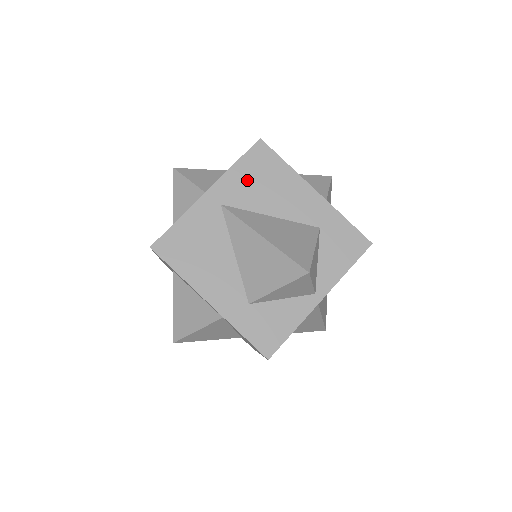
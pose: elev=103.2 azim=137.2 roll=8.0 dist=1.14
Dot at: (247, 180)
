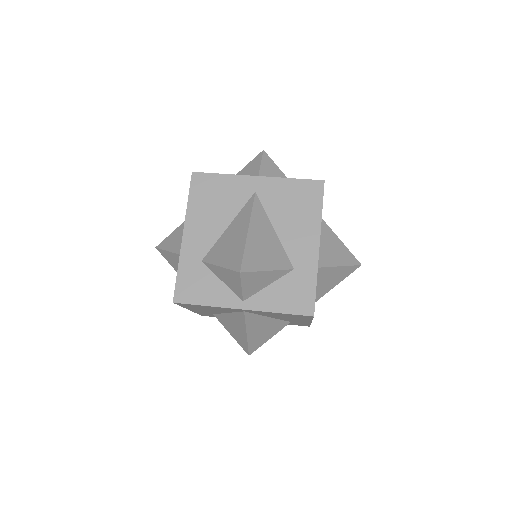
Dot at: (287, 195)
